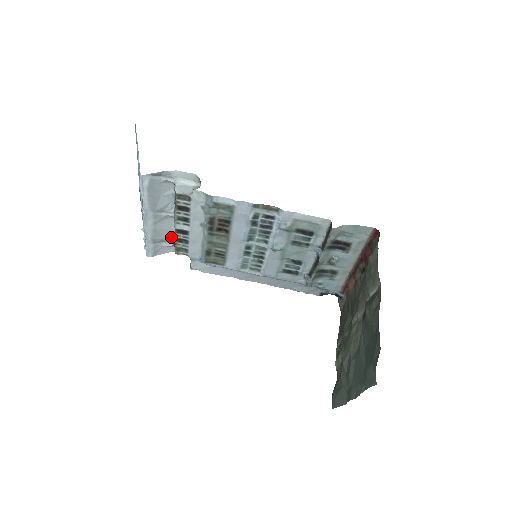
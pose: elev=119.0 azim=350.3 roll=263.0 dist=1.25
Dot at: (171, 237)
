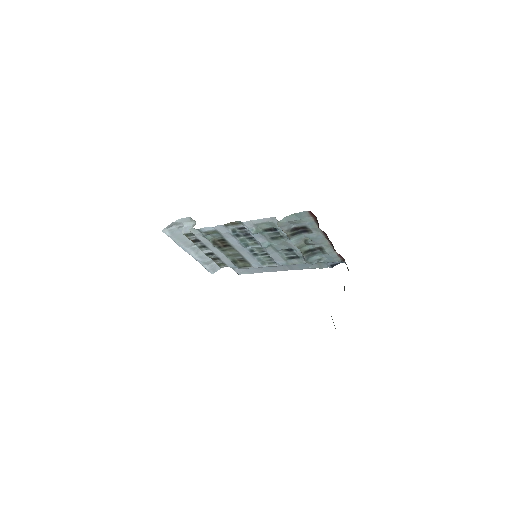
Dot at: occluded
